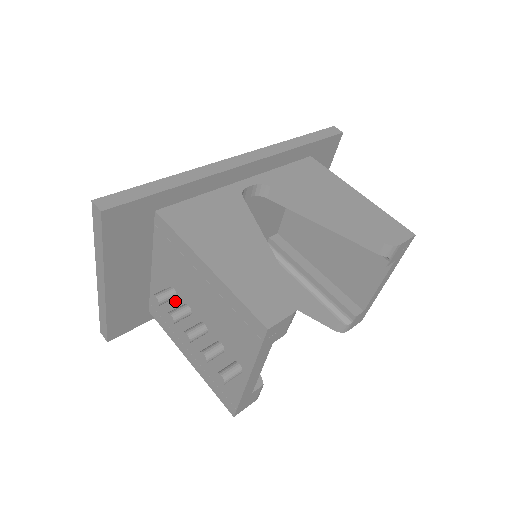
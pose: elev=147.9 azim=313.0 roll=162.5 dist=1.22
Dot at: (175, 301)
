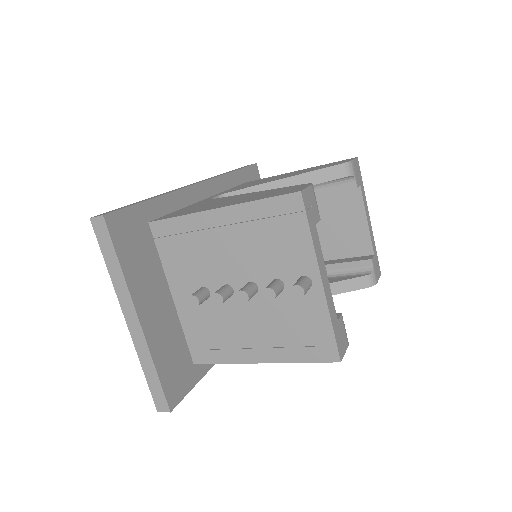
Dot at: occluded
